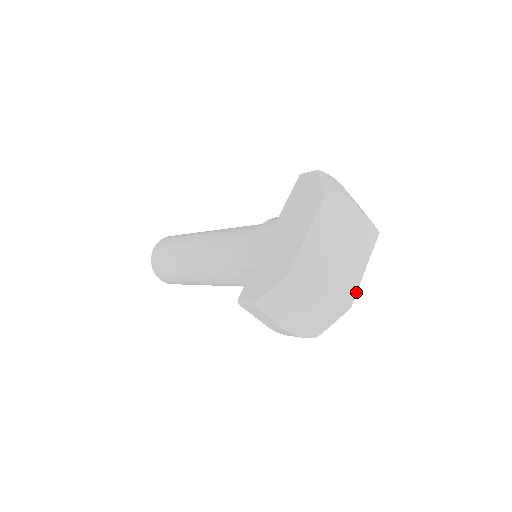
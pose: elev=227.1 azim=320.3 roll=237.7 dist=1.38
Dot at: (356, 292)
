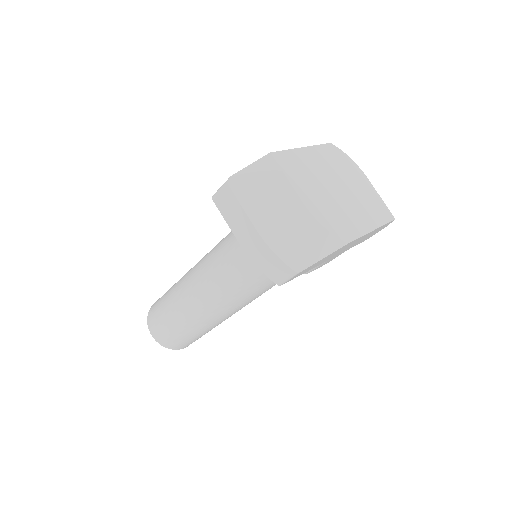
Dot at: (357, 237)
